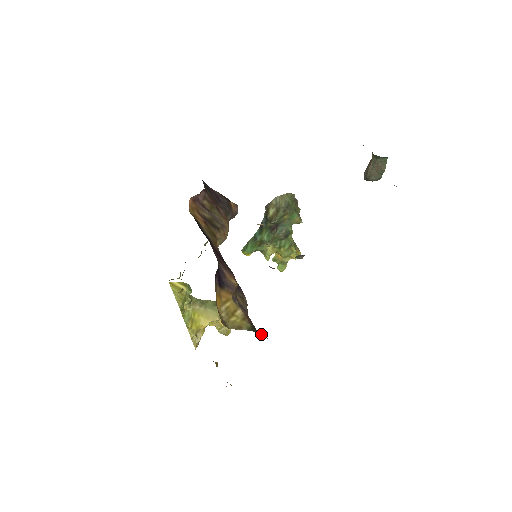
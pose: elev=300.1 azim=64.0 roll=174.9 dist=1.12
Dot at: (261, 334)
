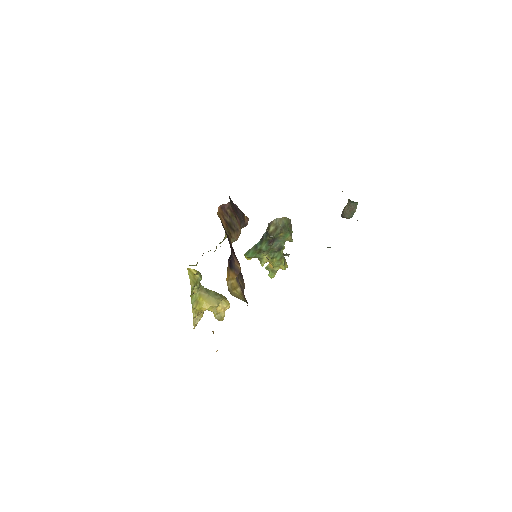
Dot at: occluded
